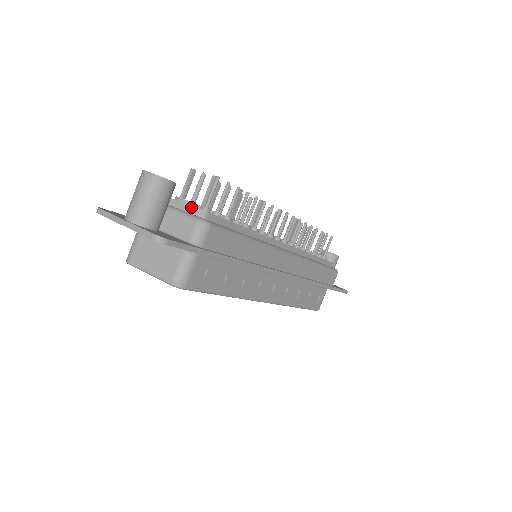
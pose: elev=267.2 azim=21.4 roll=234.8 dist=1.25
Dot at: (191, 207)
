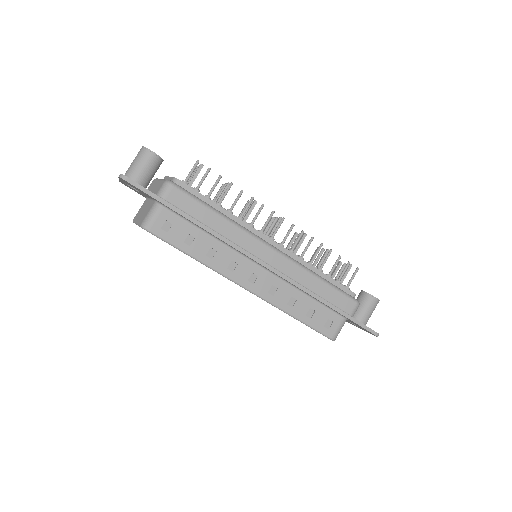
Dot at: (171, 177)
